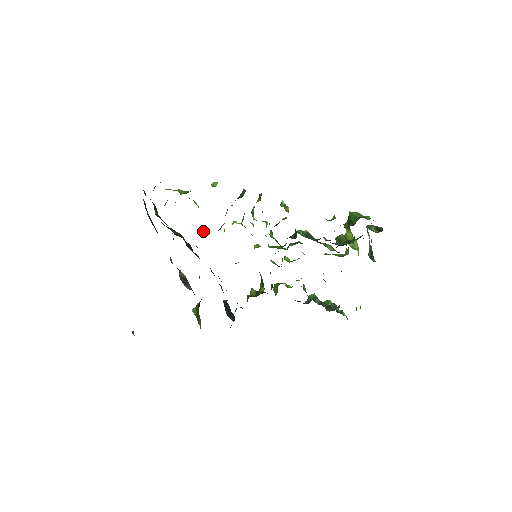
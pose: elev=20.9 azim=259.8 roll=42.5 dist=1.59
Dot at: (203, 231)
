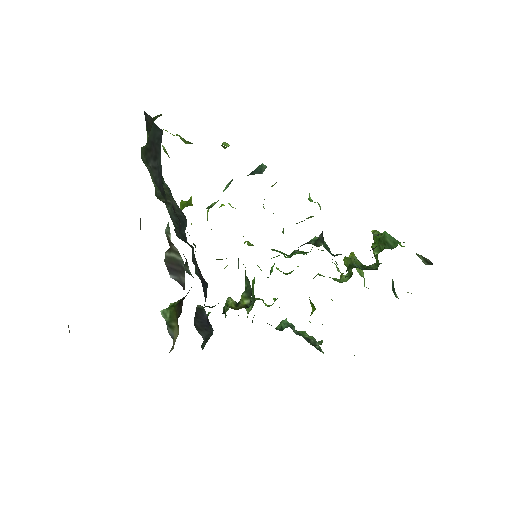
Dot at: (189, 203)
